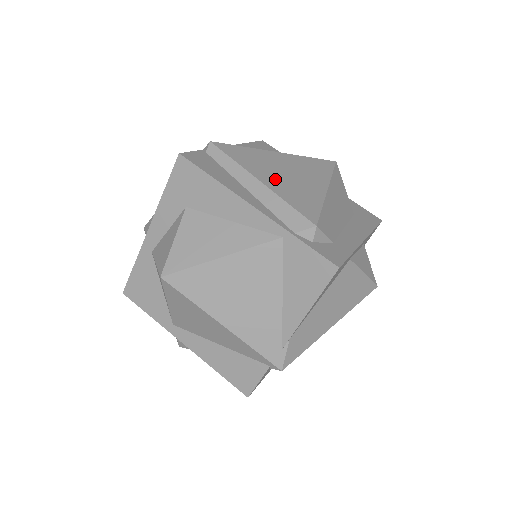
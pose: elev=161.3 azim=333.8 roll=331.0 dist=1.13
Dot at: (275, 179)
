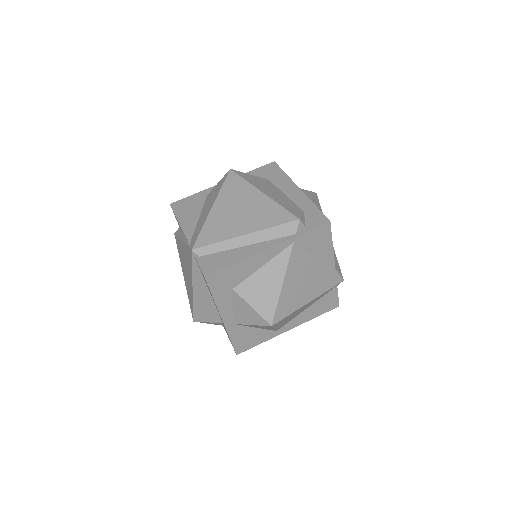
Dot at: (246, 223)
